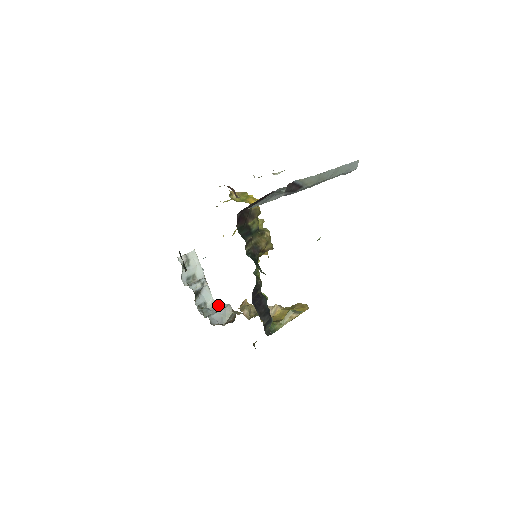
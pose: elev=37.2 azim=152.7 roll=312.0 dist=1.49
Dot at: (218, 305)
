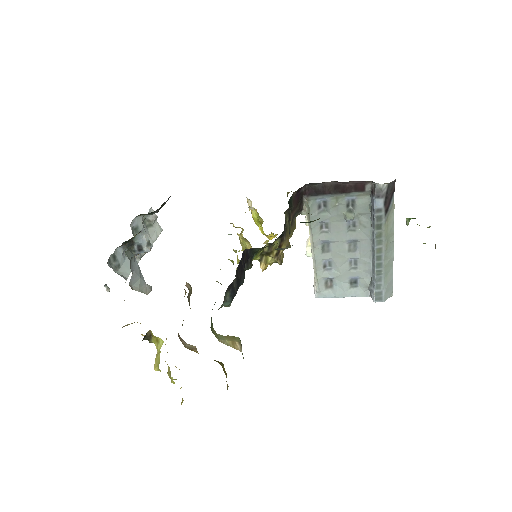
Dot at: occluded
